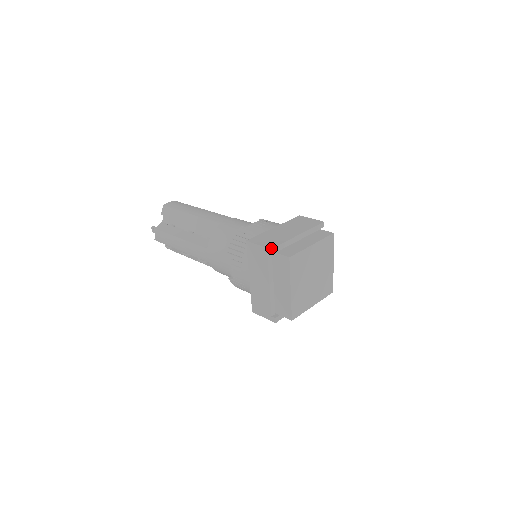
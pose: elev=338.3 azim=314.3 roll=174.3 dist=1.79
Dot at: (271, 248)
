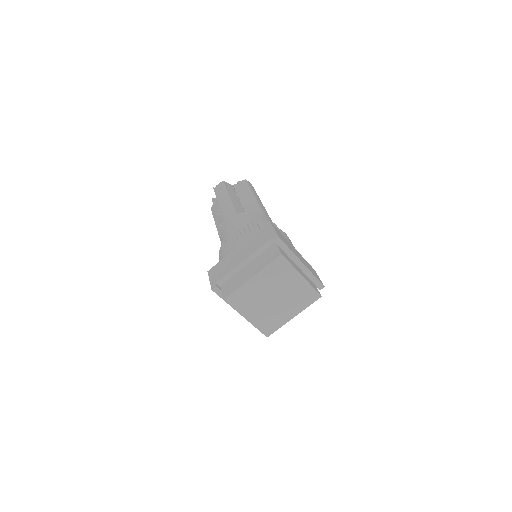
Dot at: occluded
